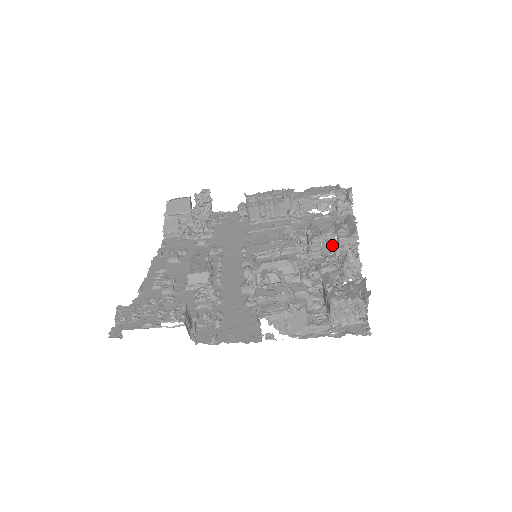
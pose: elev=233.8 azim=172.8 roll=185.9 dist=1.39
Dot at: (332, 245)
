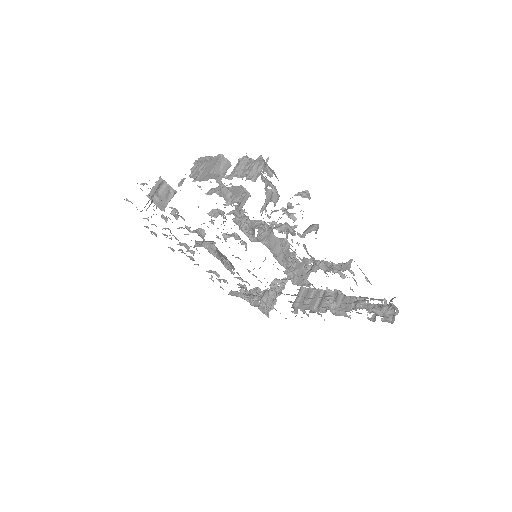
Dot at: occluded
